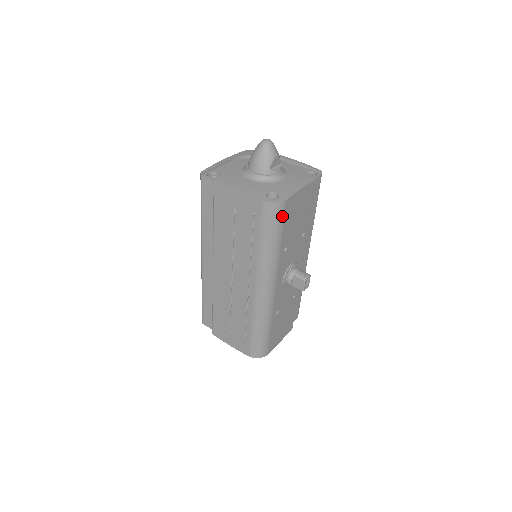
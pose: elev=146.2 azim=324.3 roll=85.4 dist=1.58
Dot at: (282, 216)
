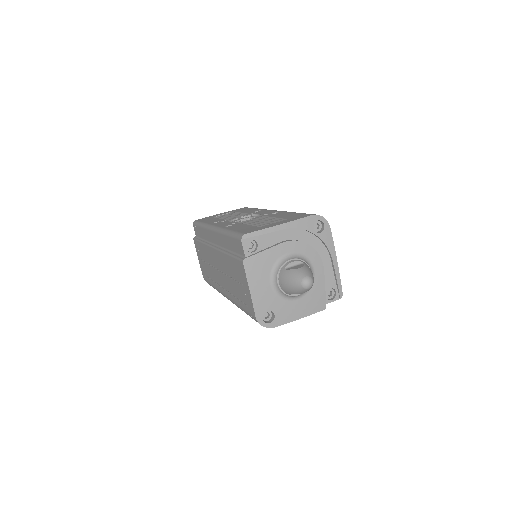
Dot at: occluded
